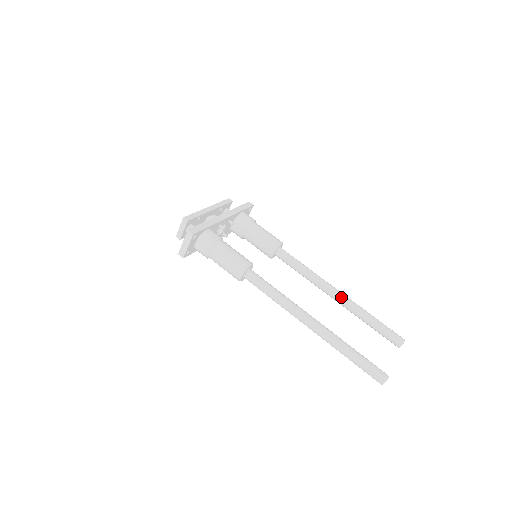
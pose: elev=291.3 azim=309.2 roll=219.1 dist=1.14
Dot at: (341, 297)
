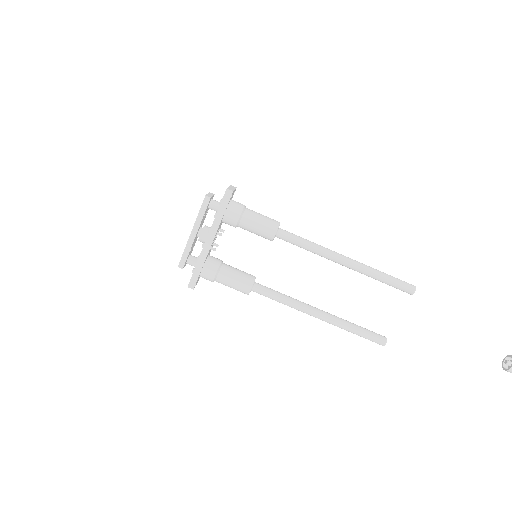
Dot at: (348, 267)
